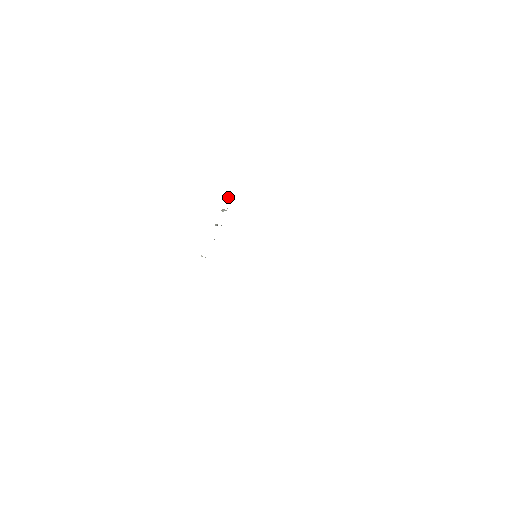
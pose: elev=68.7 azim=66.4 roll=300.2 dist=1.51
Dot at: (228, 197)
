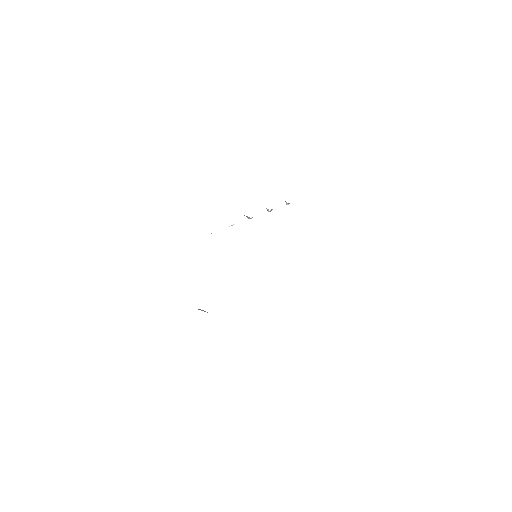
Dot at: (287, 203)
